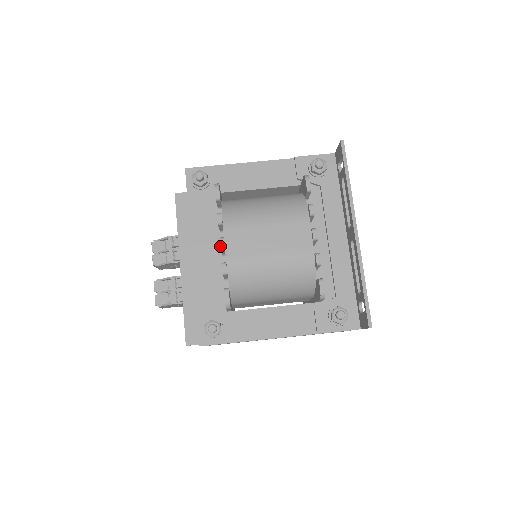
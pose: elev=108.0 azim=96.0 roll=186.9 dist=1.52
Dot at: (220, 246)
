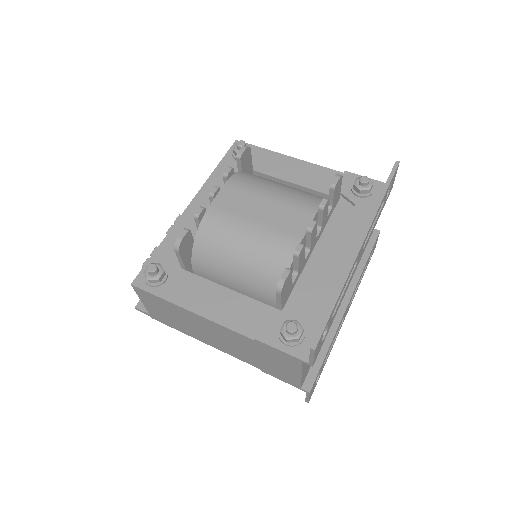
Dot at: (210, 191)
